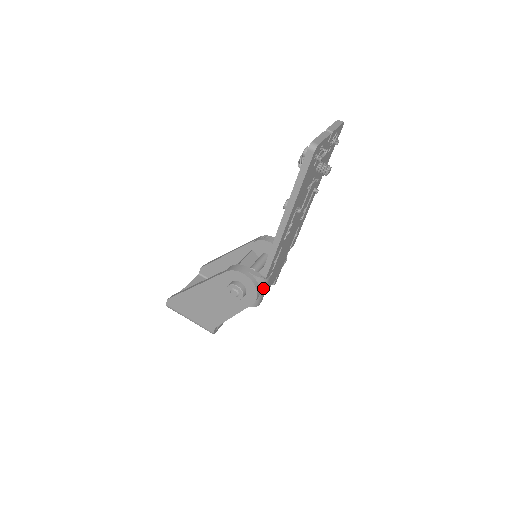
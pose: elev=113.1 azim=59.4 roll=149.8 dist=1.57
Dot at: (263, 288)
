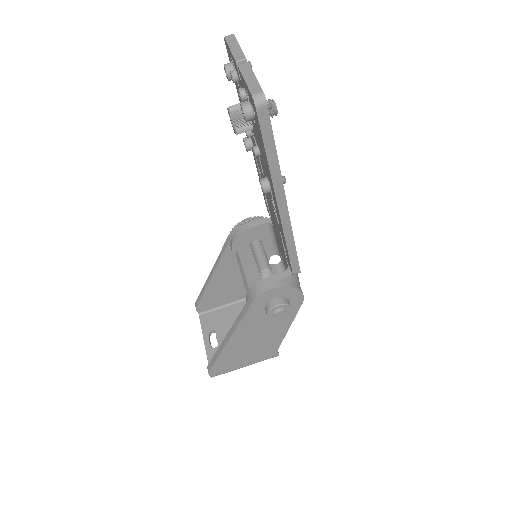
Dot at: (297, 279)
